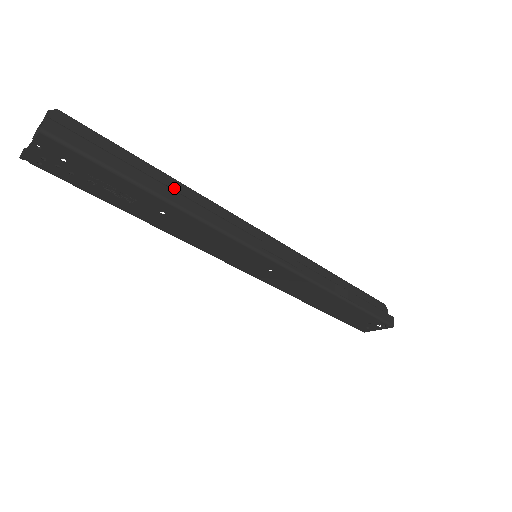
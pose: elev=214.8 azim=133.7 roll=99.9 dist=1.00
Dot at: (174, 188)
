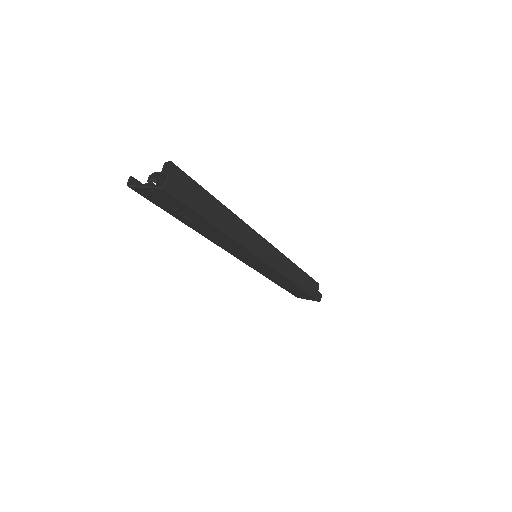
Dot at: (225, 215)
